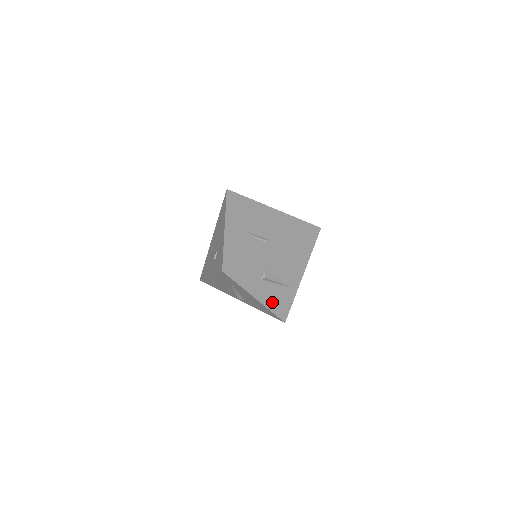
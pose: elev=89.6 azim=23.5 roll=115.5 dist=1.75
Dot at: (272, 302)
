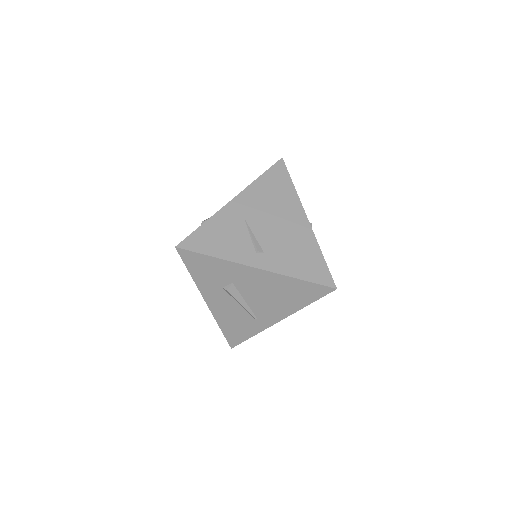
Dot at: (225, 319)
